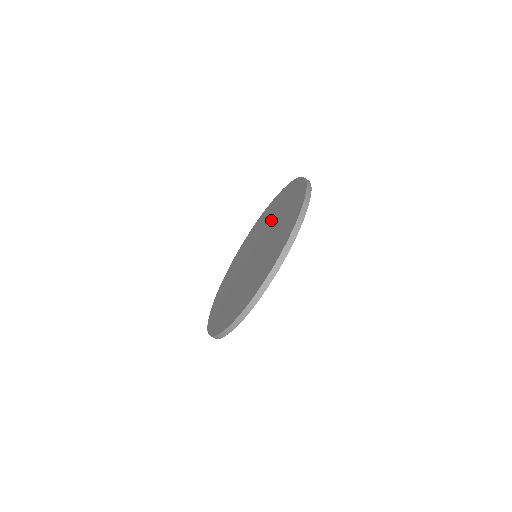
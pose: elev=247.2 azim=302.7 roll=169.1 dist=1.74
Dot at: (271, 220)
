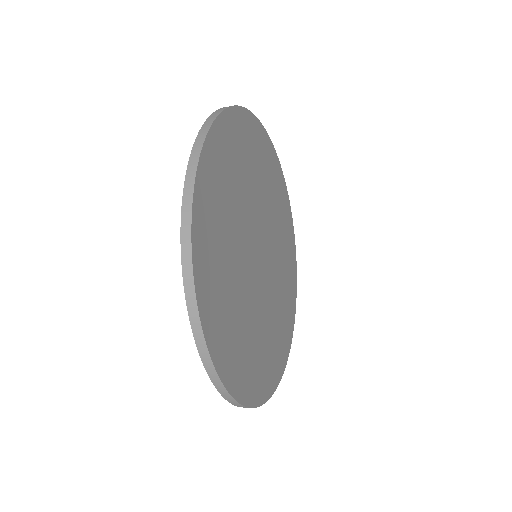
Dot at: occluded
